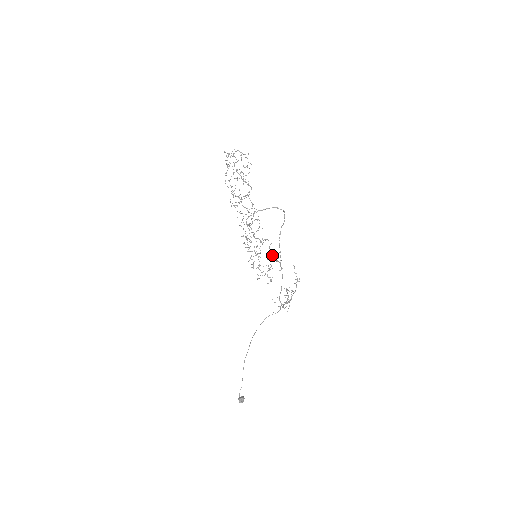
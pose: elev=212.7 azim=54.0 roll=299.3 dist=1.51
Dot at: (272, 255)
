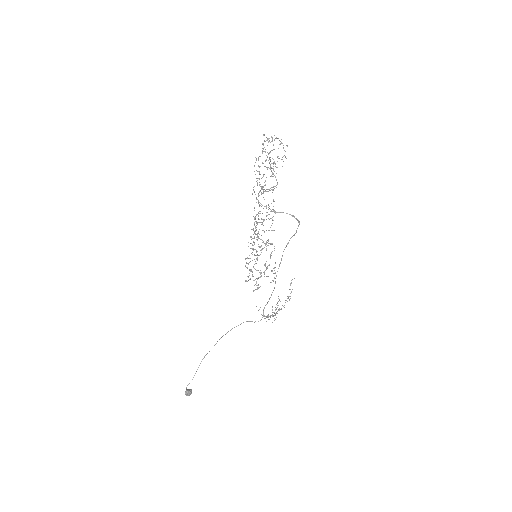
Dot at: occluded
